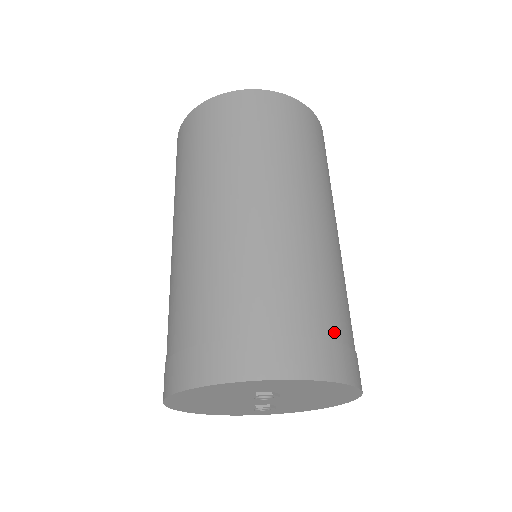
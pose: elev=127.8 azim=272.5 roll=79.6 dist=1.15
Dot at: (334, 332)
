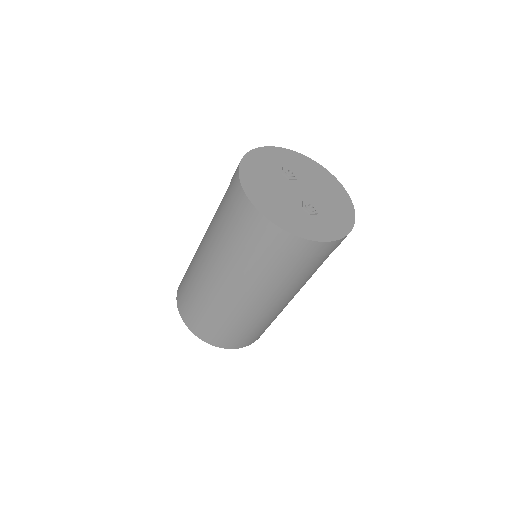
Dot at: occluded
